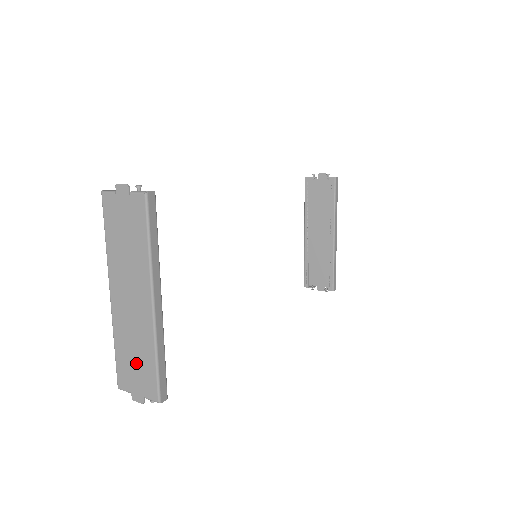
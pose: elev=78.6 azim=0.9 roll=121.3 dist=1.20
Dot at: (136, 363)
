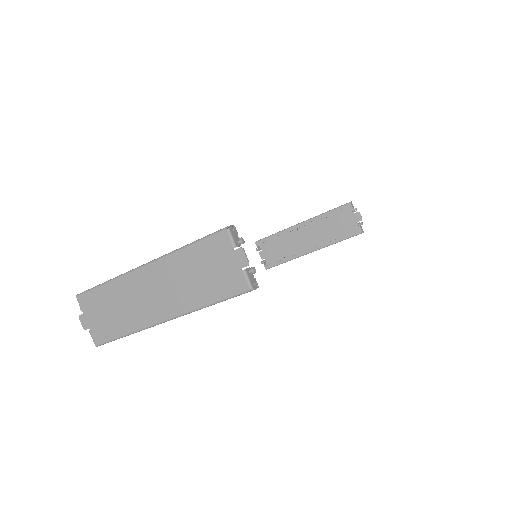
Dot at: (108, 314)
